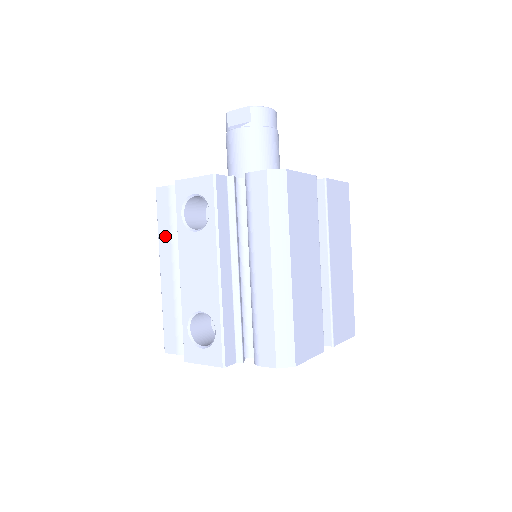
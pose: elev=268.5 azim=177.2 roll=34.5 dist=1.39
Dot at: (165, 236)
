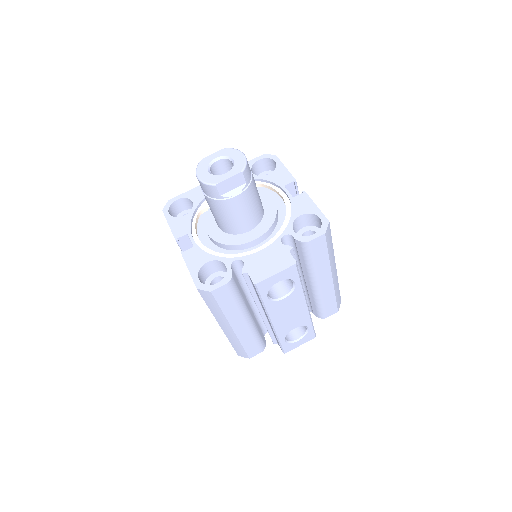
Dot at: (232, 311)
